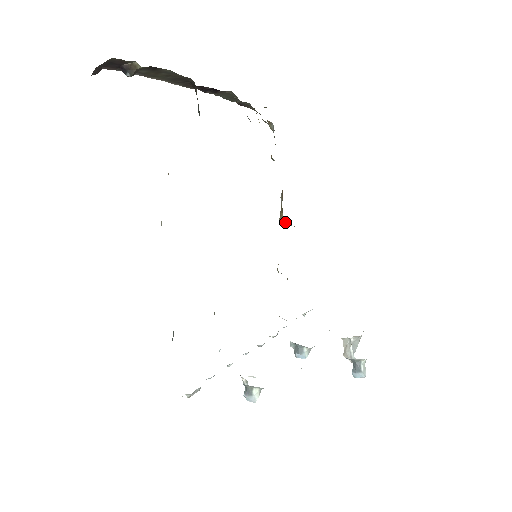
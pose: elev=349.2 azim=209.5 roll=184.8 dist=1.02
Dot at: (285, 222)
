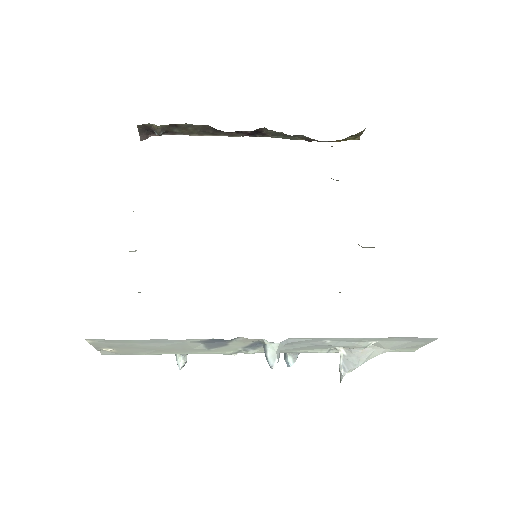
Dot at: occluded
